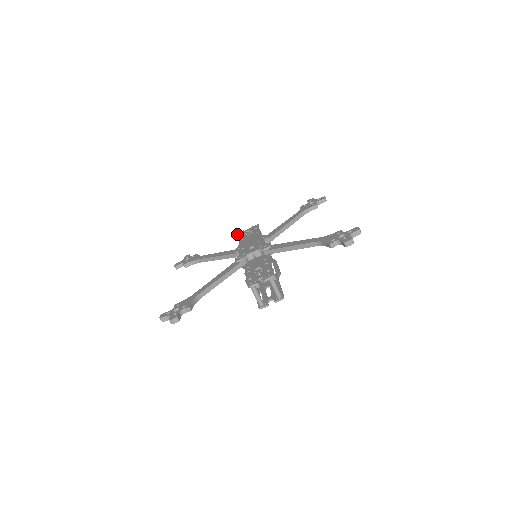
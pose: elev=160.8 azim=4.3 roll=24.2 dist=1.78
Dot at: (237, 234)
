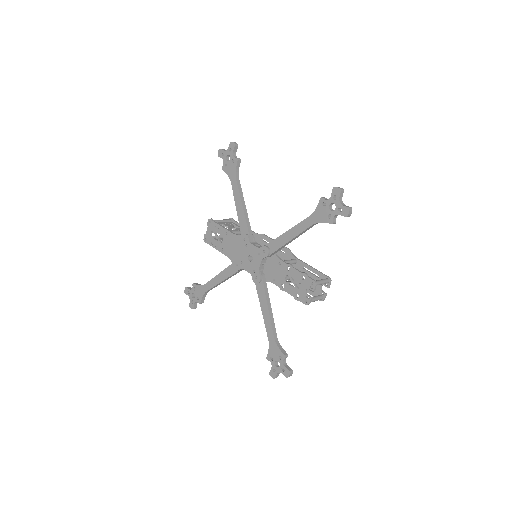
Dot at: occluded
